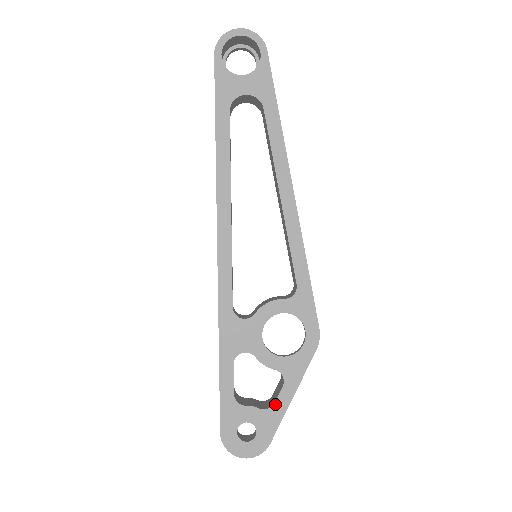
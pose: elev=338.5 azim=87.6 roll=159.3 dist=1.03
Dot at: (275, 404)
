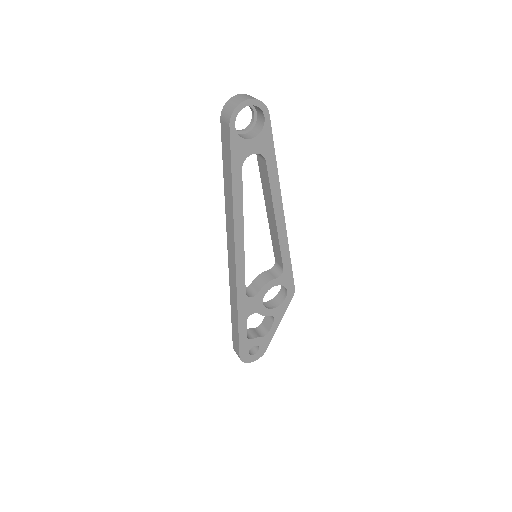
Dot at: (269, 332)
